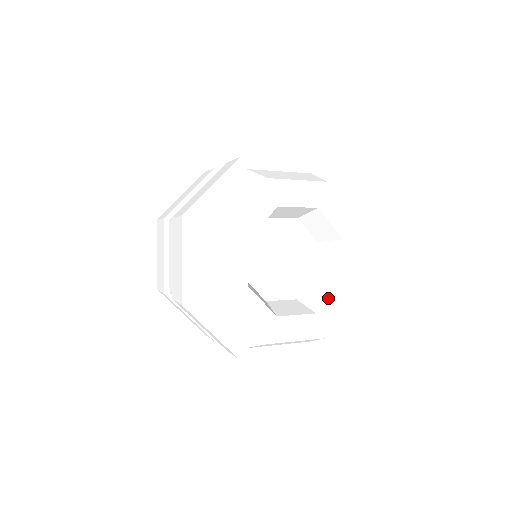
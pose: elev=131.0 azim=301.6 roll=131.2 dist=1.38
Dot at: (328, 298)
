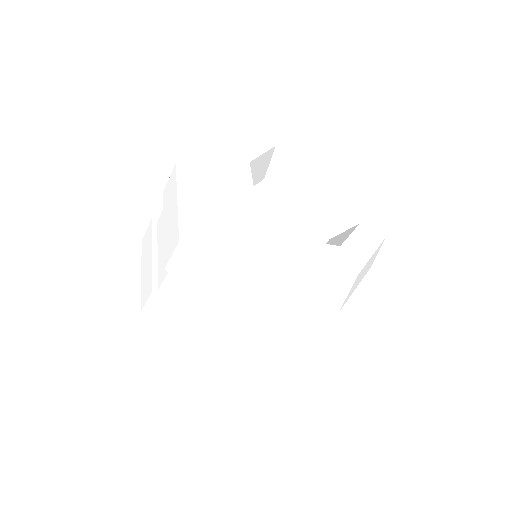
Dot at: (349, 235)
